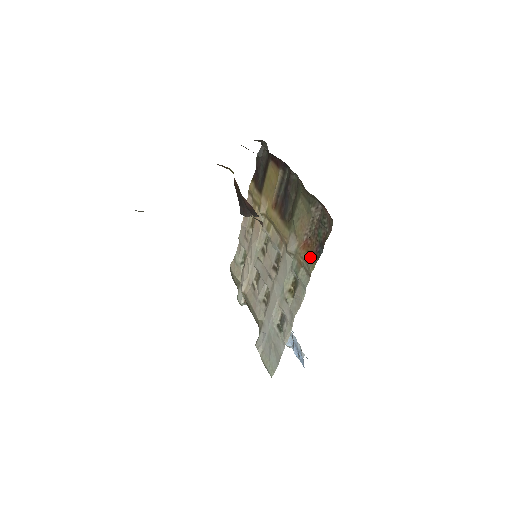
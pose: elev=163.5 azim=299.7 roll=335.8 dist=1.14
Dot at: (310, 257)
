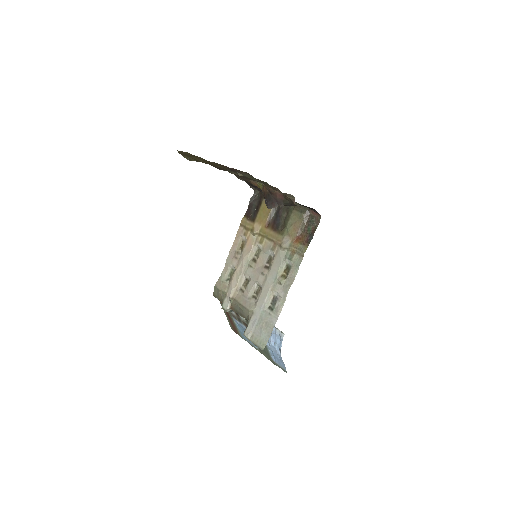
Dot at: (302, 245)
